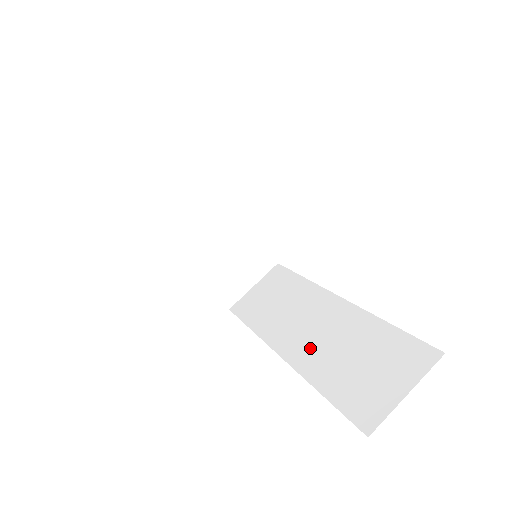
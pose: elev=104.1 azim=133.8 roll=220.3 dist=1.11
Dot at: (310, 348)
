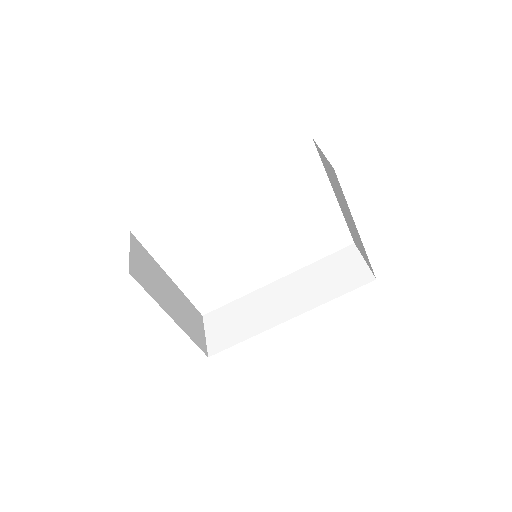
Dot at: (300, 300)
